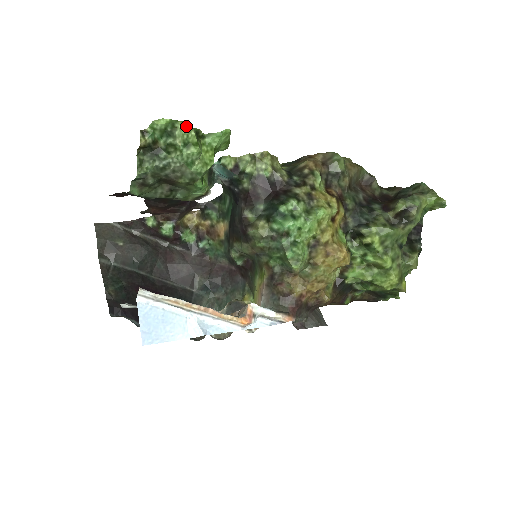
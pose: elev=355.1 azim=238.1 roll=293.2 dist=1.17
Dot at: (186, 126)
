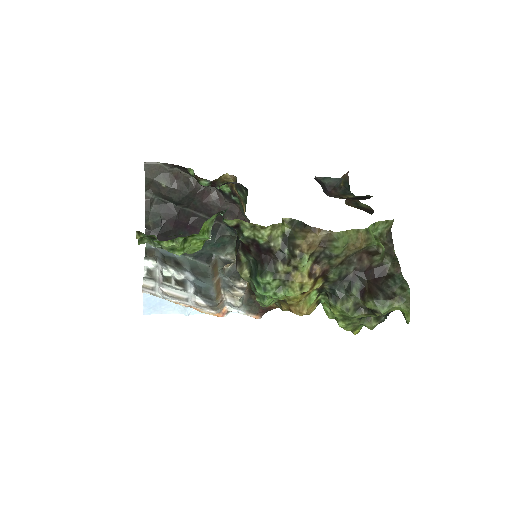
Dot at: (171, 243)
